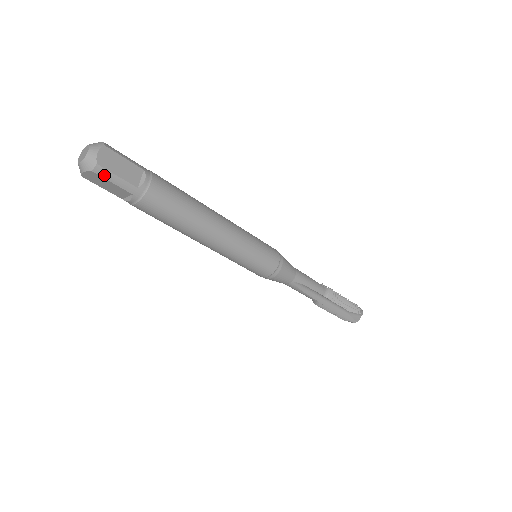
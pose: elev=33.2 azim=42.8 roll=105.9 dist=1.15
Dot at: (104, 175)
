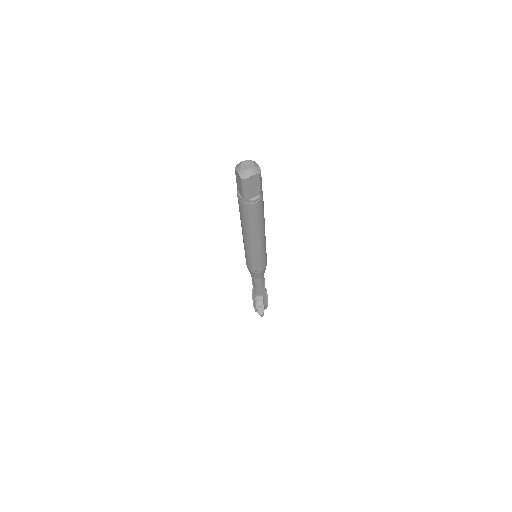
Dot at: (260, 178)
